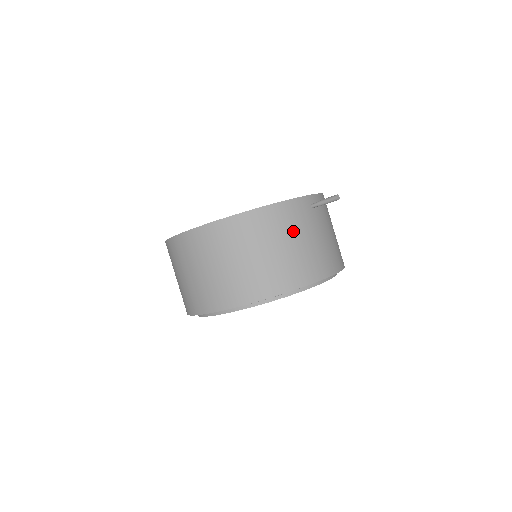
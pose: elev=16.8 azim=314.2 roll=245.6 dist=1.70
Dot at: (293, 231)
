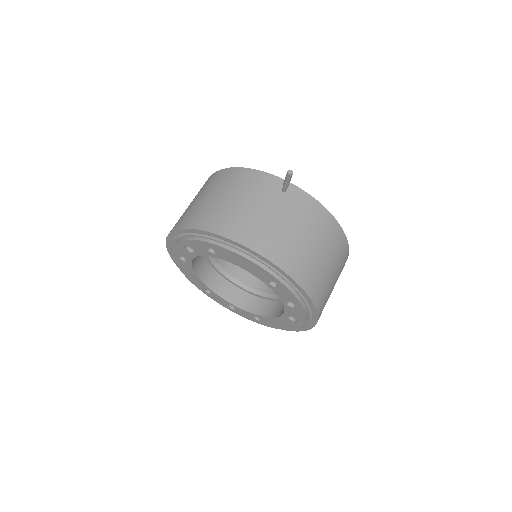
Dot at: (243, 192)
